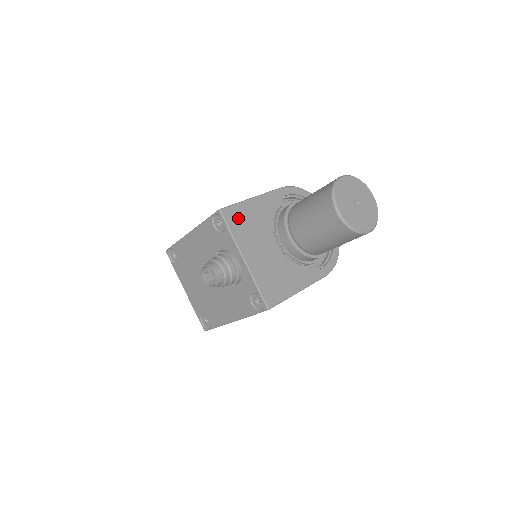
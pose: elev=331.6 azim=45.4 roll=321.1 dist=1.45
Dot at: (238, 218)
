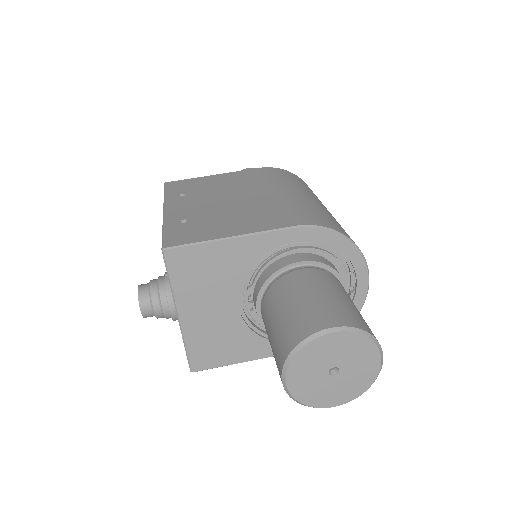
Dot at: (190, 264)
